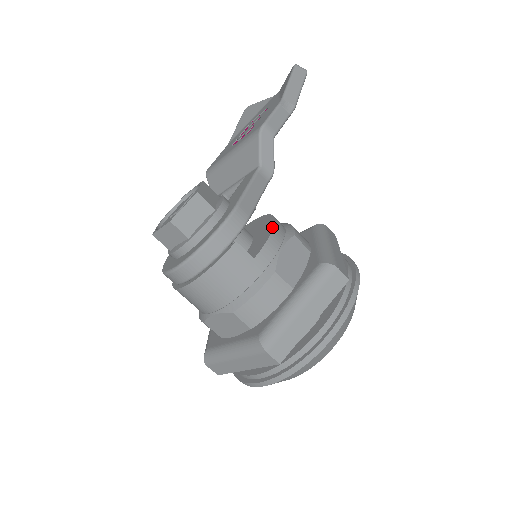
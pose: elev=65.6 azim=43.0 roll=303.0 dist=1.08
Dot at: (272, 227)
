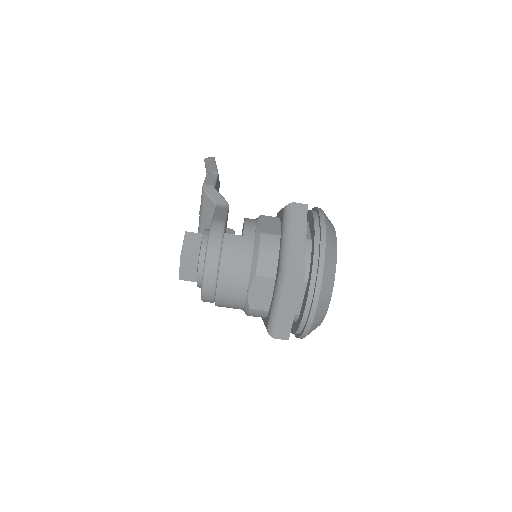
Dot at: (244, 220)
